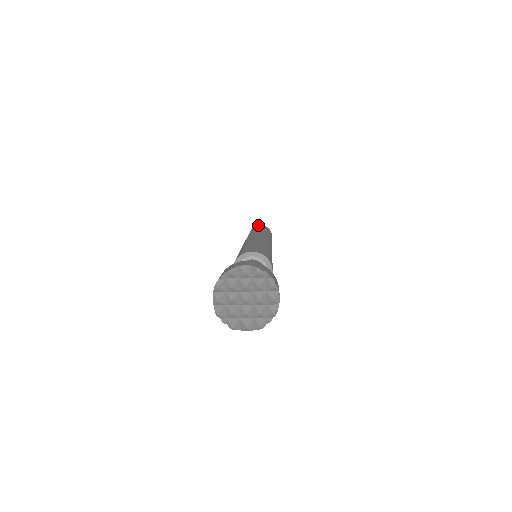
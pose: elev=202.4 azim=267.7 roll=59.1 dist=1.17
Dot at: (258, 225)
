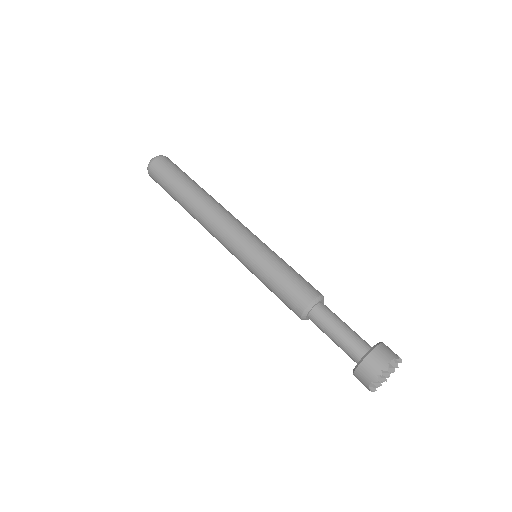
Dot at: (160, 159)
